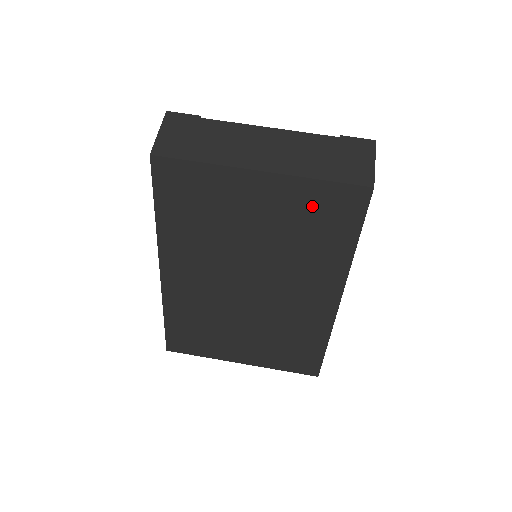
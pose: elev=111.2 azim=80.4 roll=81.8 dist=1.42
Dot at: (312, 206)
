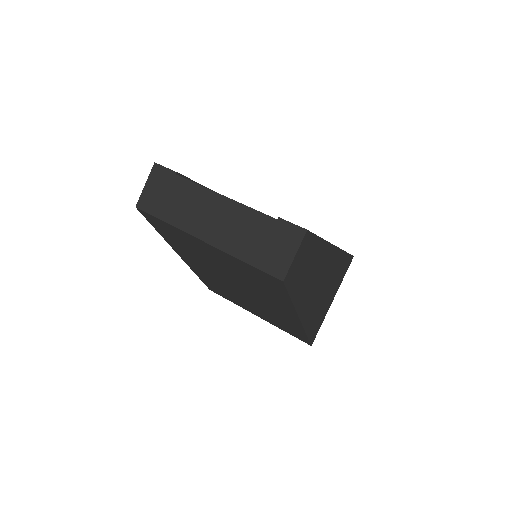
Dot at: (248, 271)
